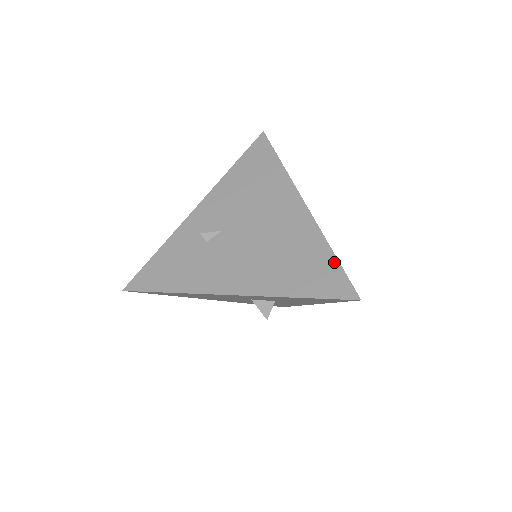
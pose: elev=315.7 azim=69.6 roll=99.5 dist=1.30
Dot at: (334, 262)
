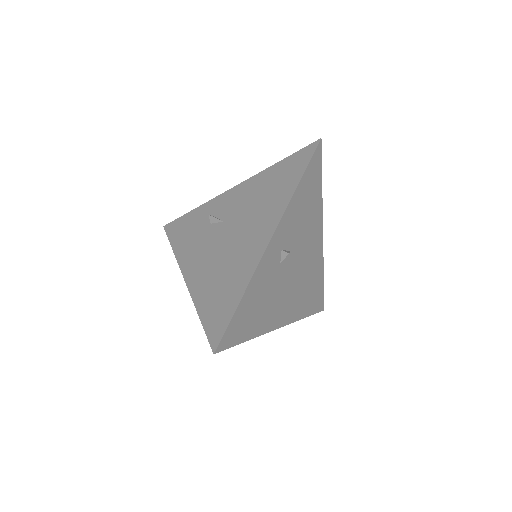
Dot at: (233, 308)
